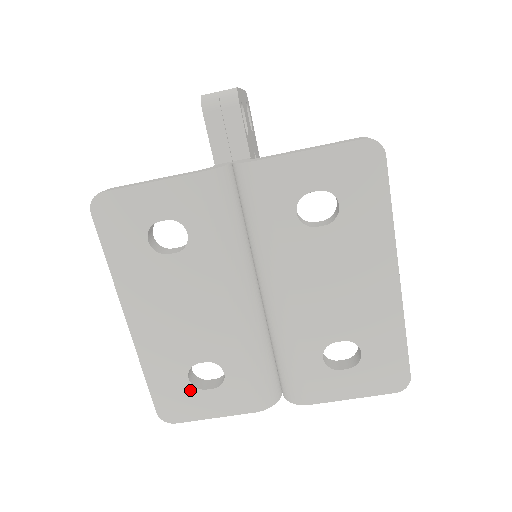
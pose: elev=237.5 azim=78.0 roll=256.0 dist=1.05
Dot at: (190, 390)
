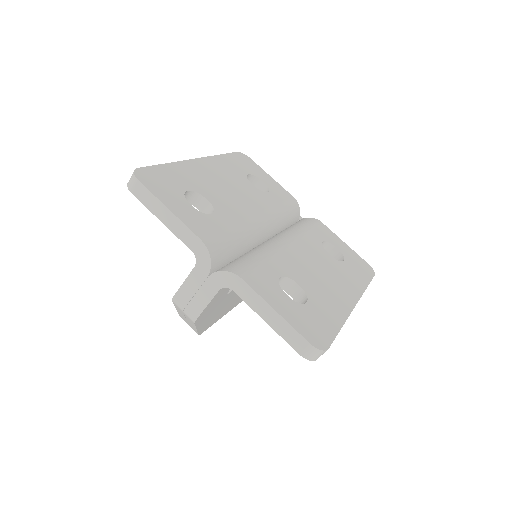
Dot at: (179, 192)
